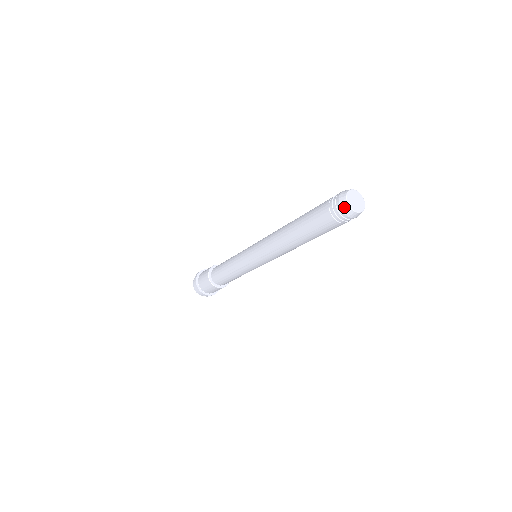
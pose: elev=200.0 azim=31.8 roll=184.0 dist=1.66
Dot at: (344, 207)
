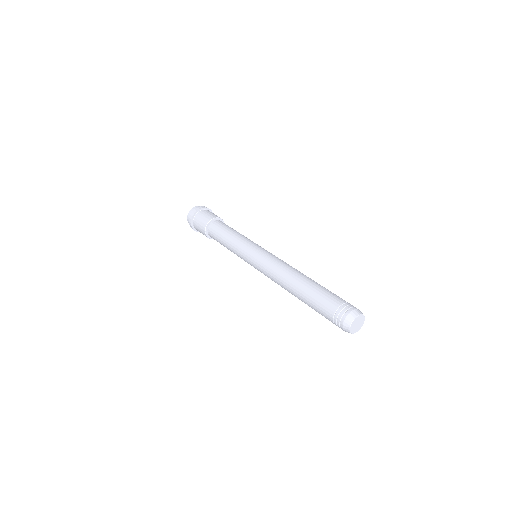
Dot at: occluded
